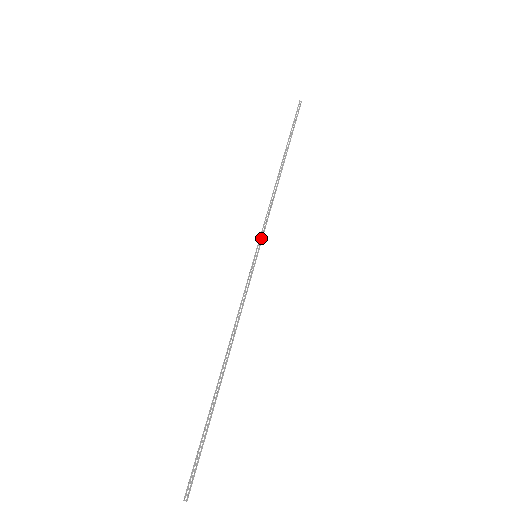
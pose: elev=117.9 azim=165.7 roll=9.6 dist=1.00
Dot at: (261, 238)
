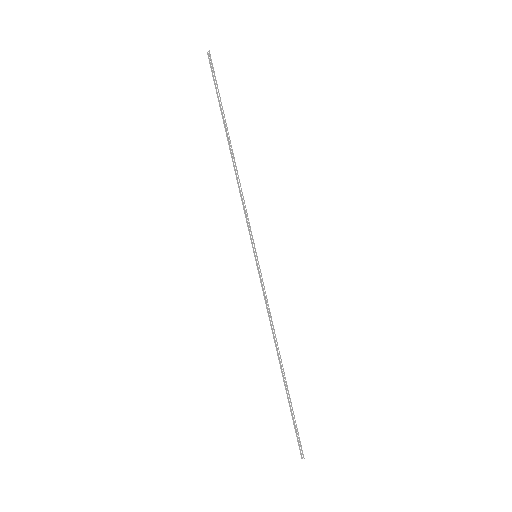
Dot at: occluded
